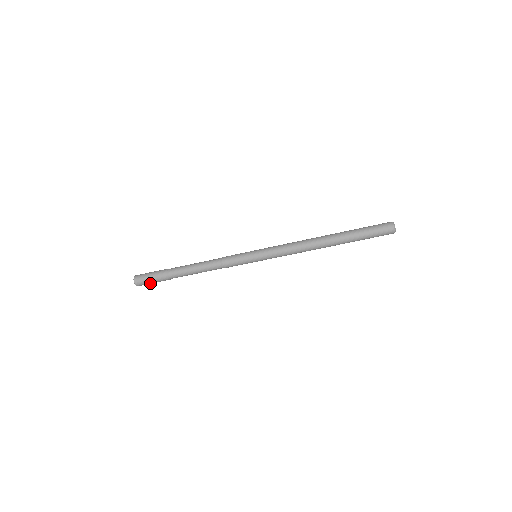
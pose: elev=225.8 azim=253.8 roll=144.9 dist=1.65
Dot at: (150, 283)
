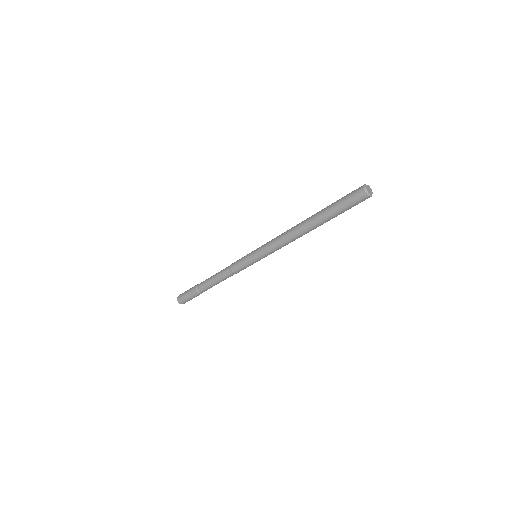
Dot at: (189, 300)
